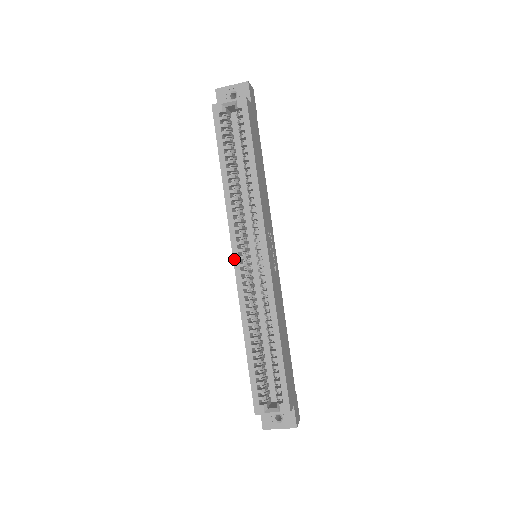
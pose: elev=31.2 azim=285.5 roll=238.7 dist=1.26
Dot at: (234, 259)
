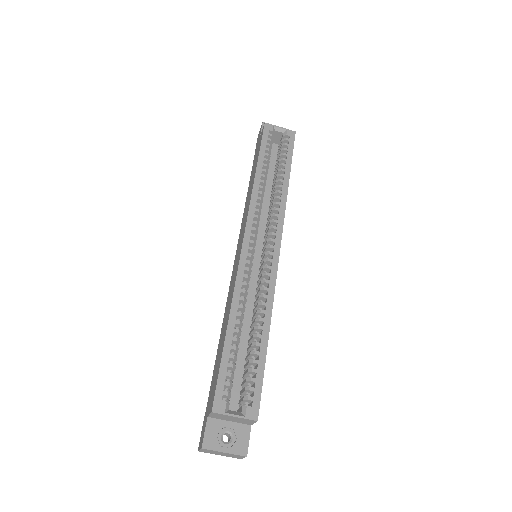
Dot at: (244, 240)
